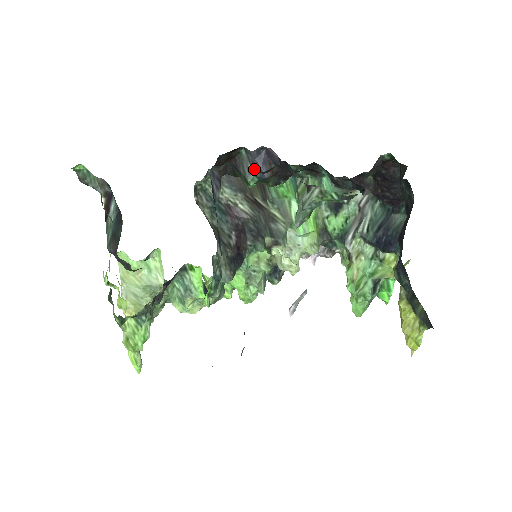
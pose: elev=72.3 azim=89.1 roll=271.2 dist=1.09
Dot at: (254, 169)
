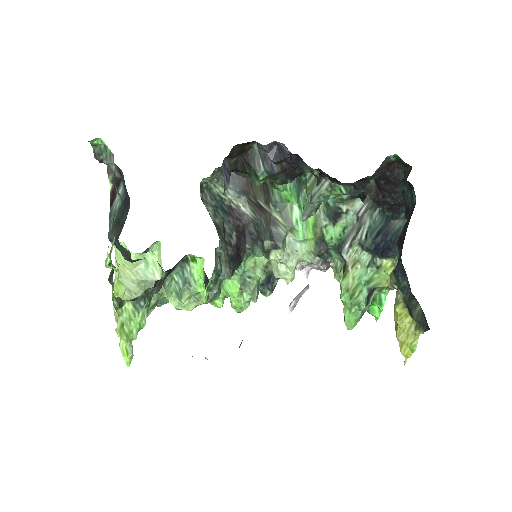
Dot at: (265, 164)
